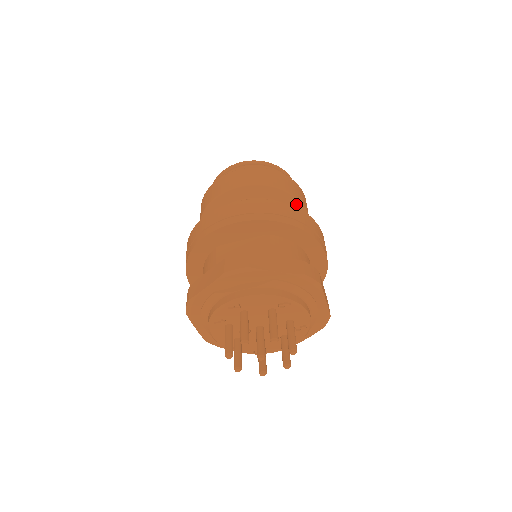
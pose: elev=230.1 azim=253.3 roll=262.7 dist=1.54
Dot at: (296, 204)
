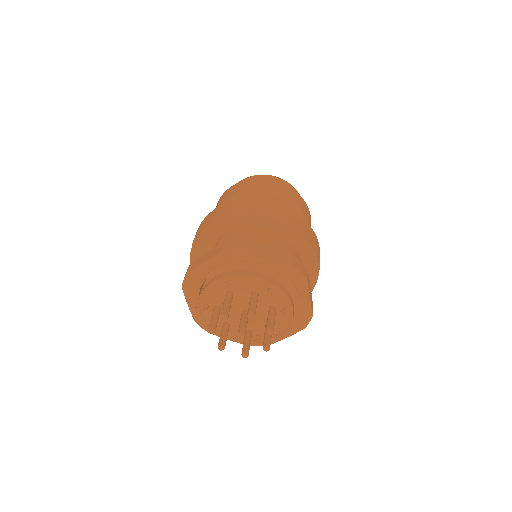
Dot at: (255, 195)
